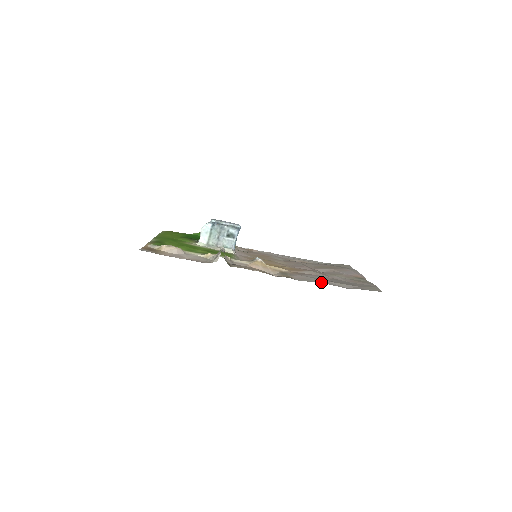
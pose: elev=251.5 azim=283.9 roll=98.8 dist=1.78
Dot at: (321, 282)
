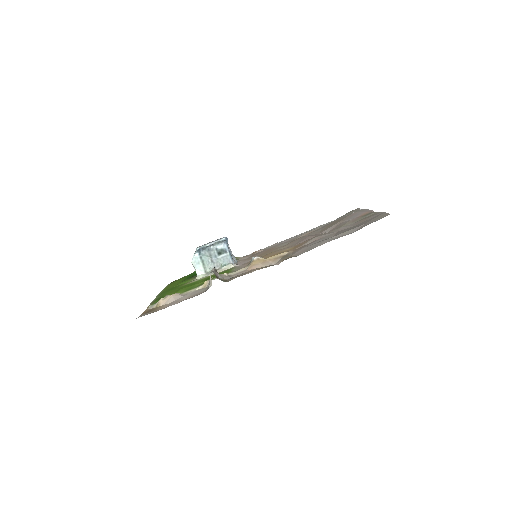
Dot at: (323, 243)
